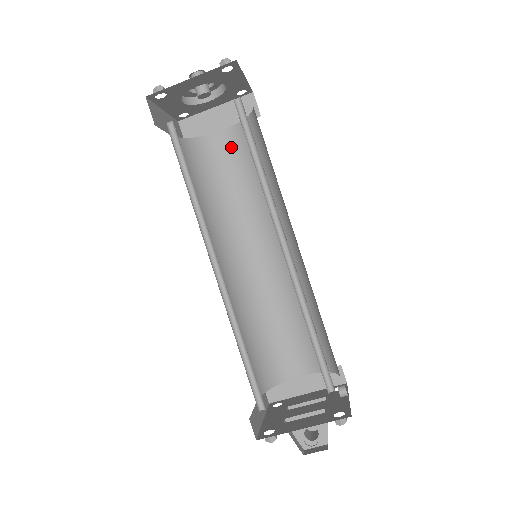
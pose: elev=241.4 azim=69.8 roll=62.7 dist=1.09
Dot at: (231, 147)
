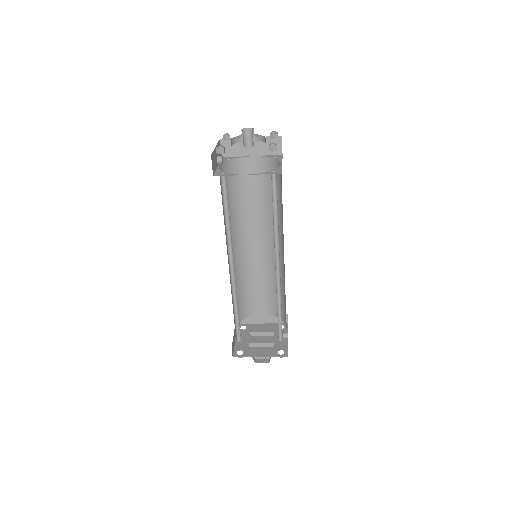
Dot at: (255, 170)
